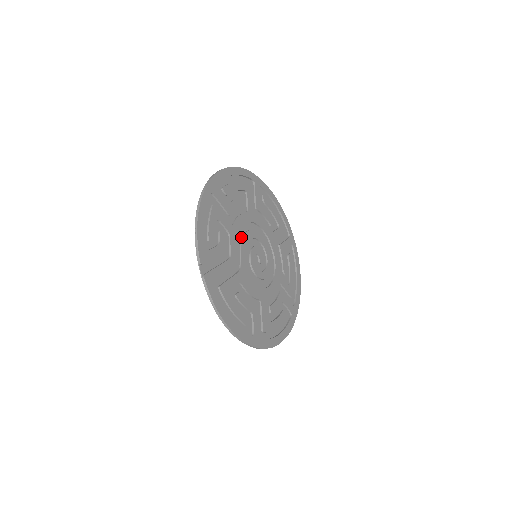
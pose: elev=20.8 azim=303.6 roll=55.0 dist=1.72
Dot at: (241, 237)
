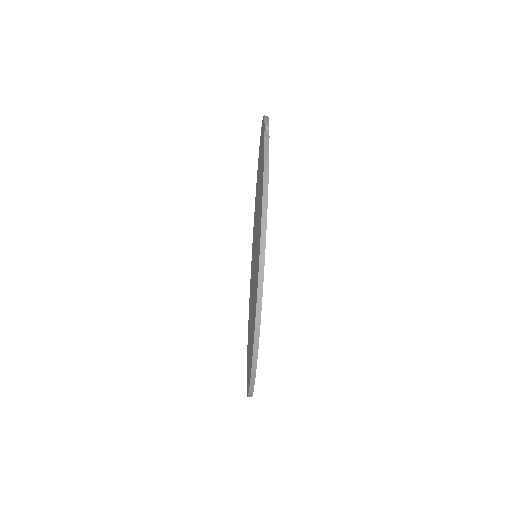
Dot at: occluded
